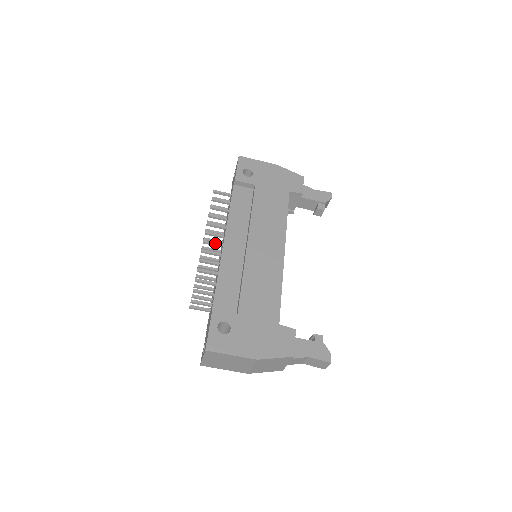
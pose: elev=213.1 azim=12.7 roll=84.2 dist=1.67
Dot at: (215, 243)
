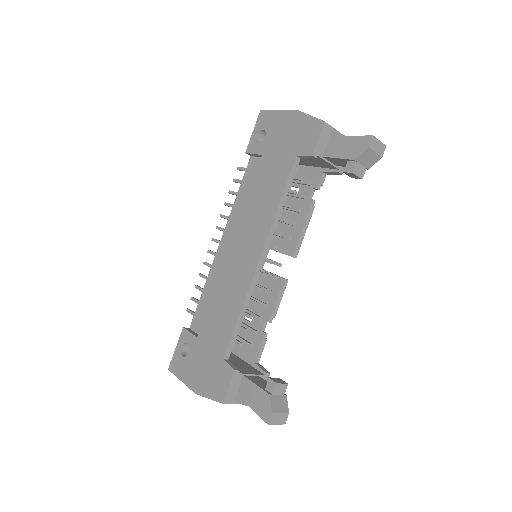
Dot at: (219, 242)
